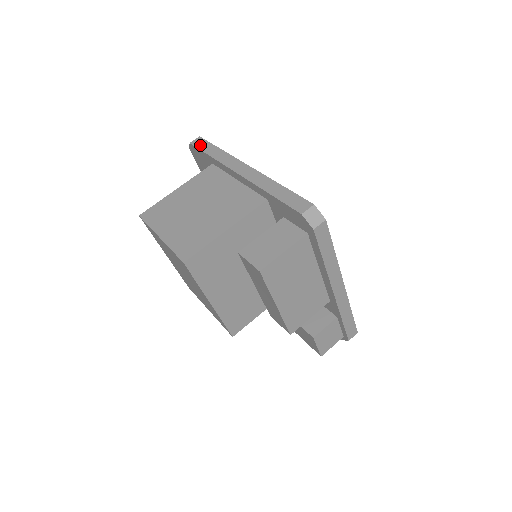
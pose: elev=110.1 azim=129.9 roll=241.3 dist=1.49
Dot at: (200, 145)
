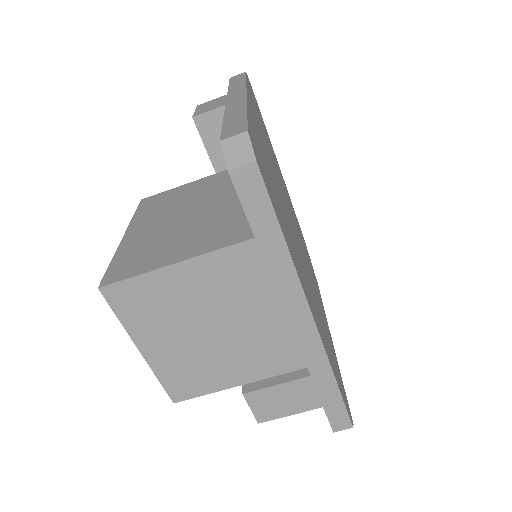
Dot at: (250, 200)
